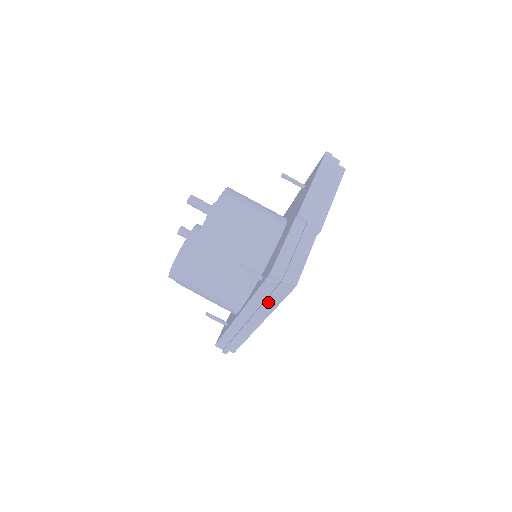
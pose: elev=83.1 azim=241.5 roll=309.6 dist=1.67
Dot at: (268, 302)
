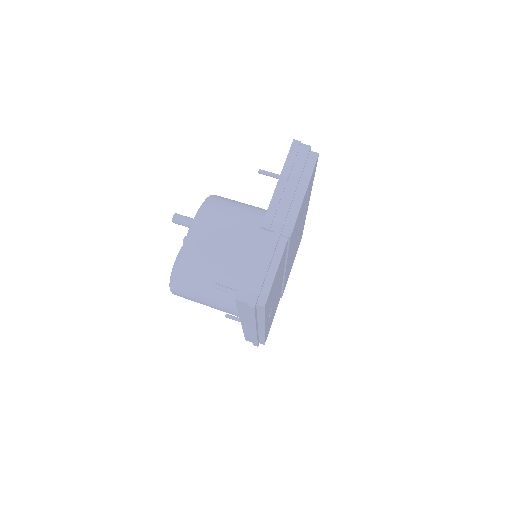
Dot at: (252, 318)
